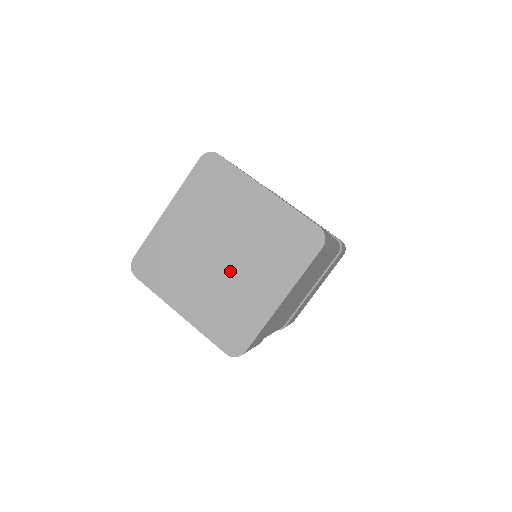
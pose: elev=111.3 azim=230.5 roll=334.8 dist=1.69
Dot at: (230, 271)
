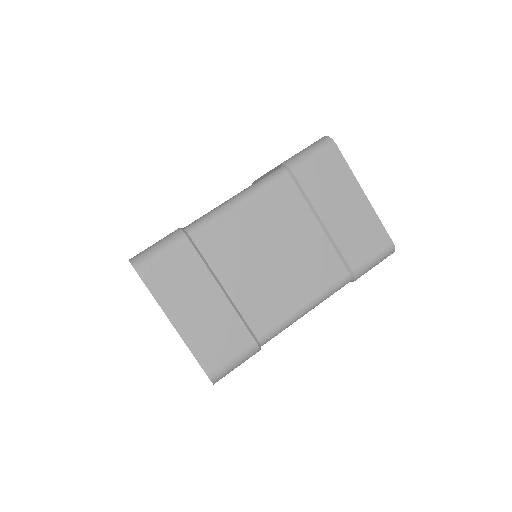
Dot at: occluded
